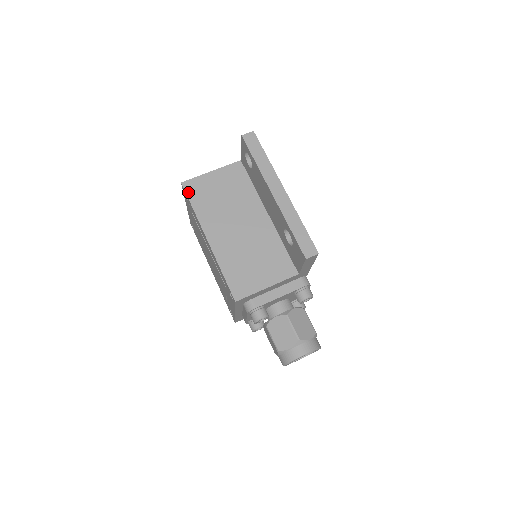
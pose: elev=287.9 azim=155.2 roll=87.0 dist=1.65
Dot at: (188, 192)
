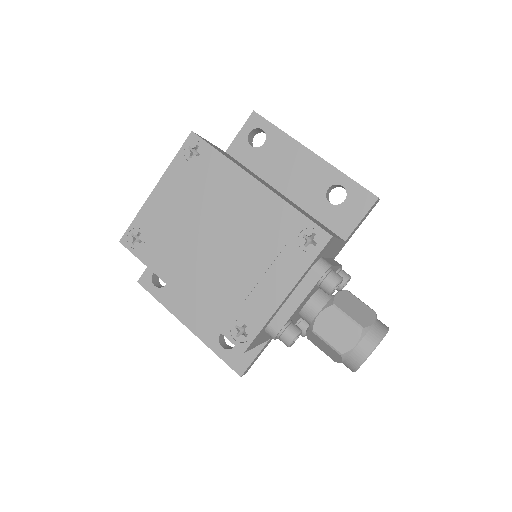
Dot at: occluded
